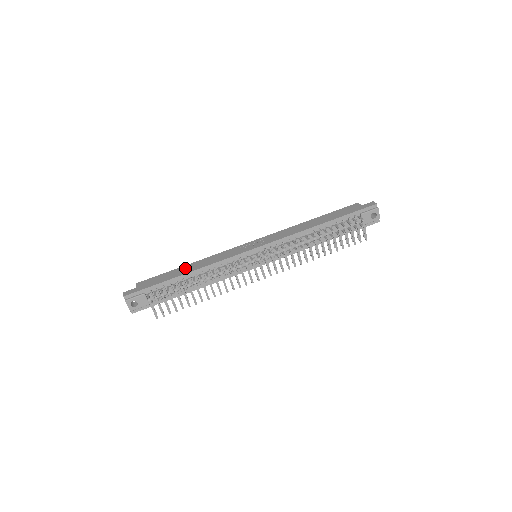
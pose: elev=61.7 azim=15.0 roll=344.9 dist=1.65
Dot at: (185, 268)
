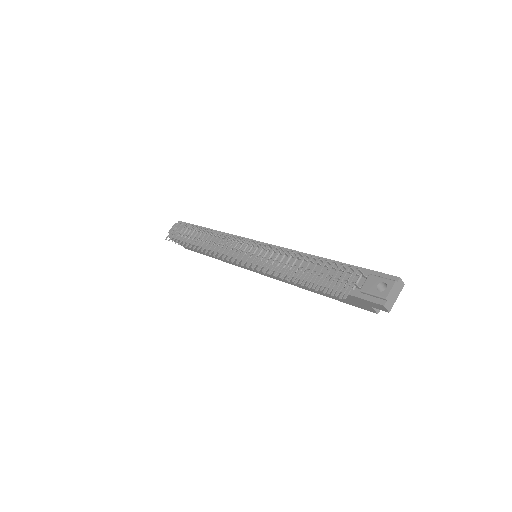
Dot at: occluded
